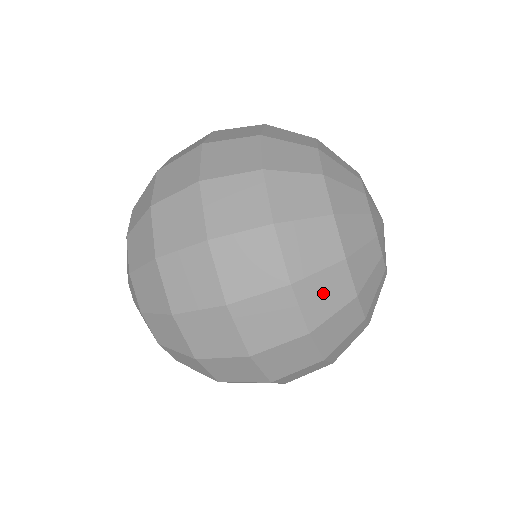
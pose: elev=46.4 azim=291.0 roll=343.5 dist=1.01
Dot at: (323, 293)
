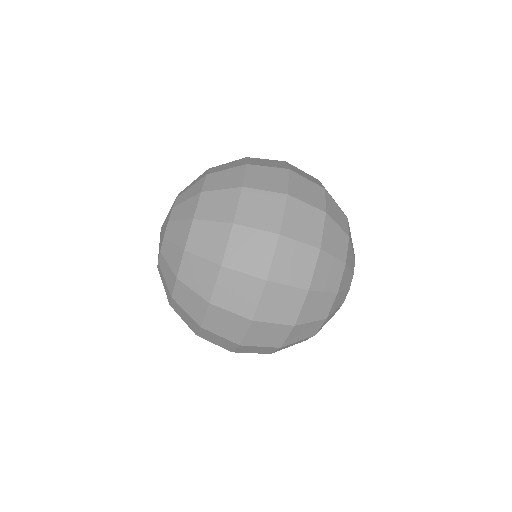
Dot at: (328, 272)
